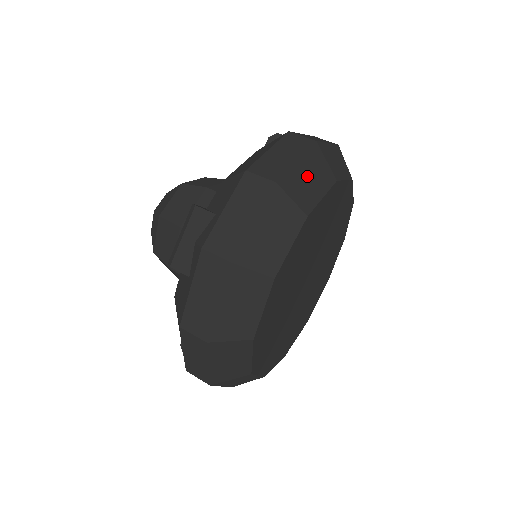
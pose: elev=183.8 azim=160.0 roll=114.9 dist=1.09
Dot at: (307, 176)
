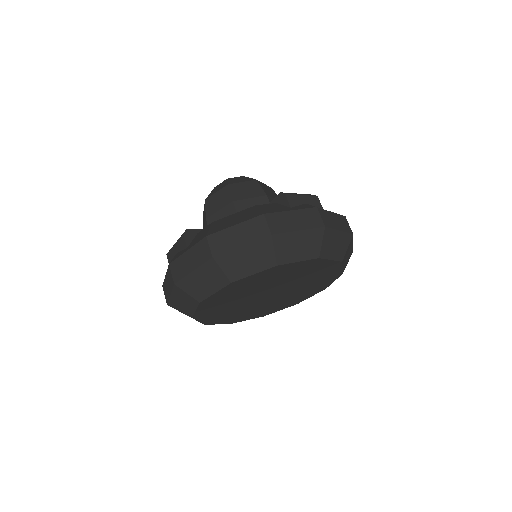
Dot at: (349, 253)
